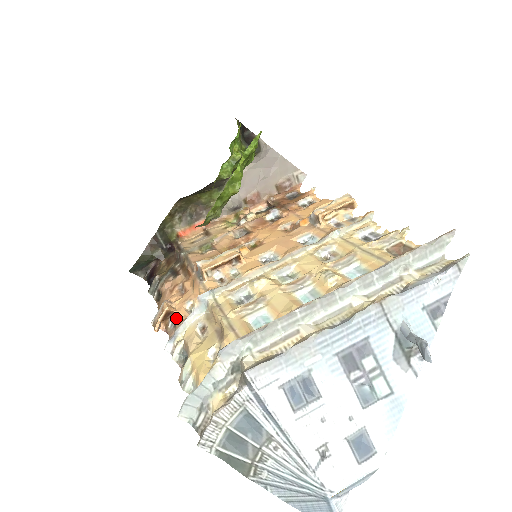
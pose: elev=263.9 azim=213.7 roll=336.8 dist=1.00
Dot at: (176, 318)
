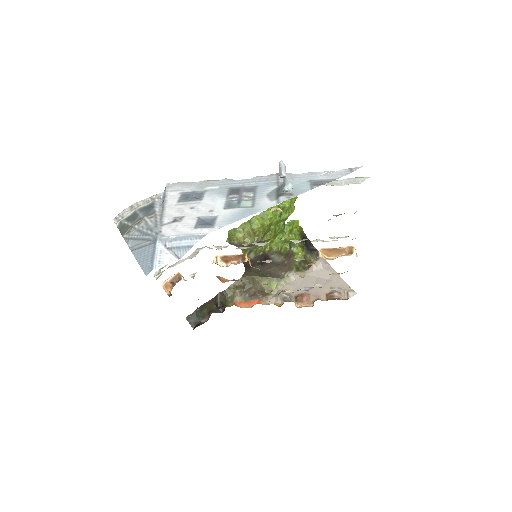
Dot at: occluded
